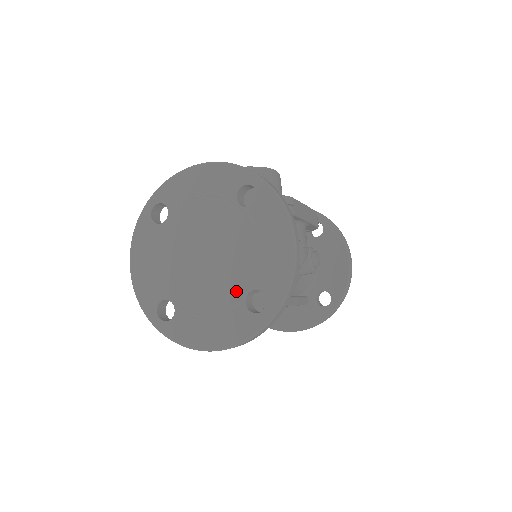
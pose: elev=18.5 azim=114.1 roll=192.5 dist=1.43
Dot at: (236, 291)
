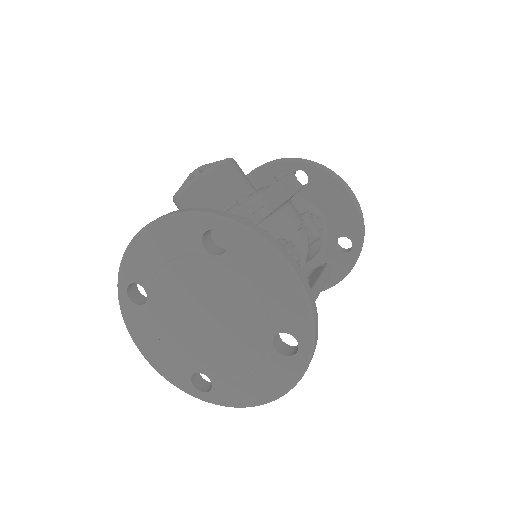
Dot at: (259, 343)
